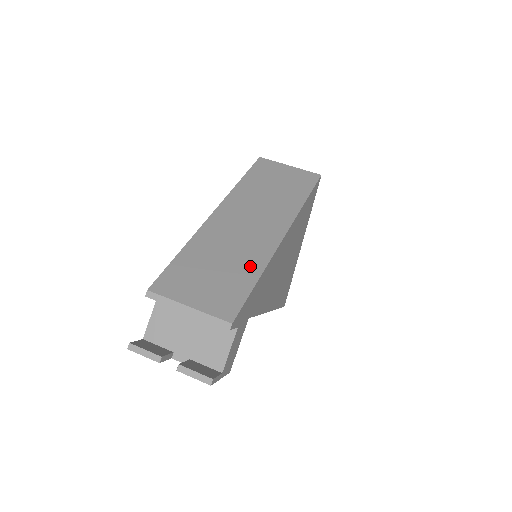
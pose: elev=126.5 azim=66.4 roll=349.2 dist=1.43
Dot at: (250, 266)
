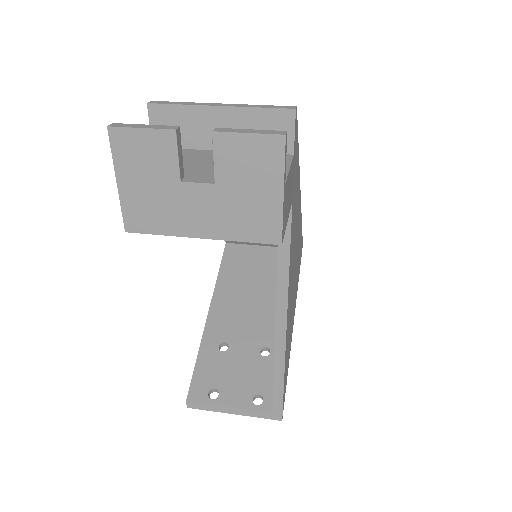
Dot at: occluded
